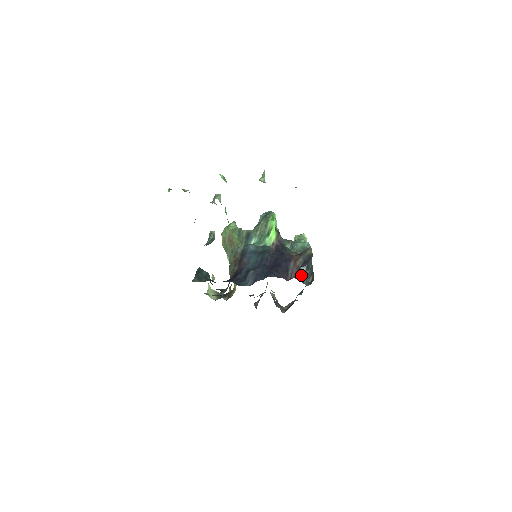
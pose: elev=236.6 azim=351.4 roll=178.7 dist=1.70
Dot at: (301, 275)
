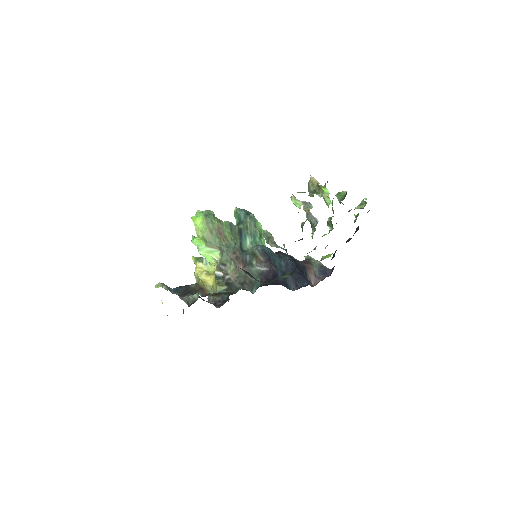
Dot at: occluded
